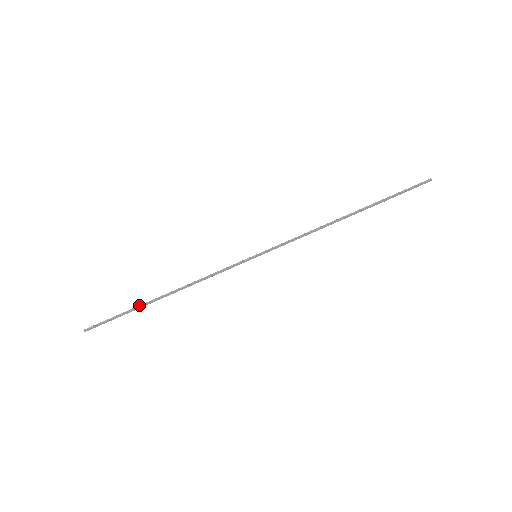
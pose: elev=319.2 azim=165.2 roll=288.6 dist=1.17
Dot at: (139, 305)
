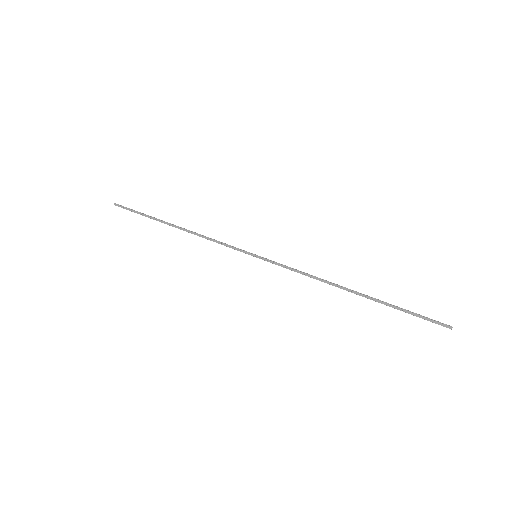
Dot at: occluded
